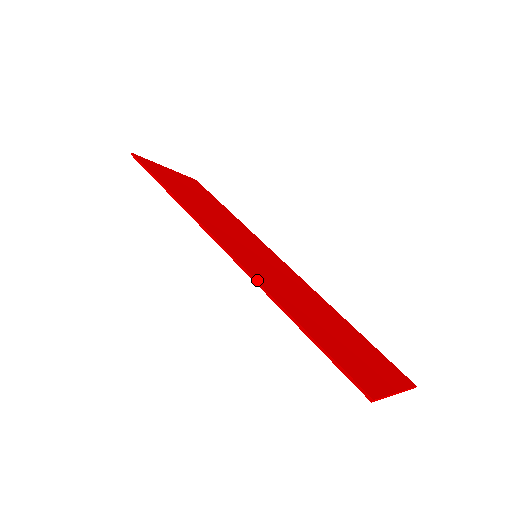
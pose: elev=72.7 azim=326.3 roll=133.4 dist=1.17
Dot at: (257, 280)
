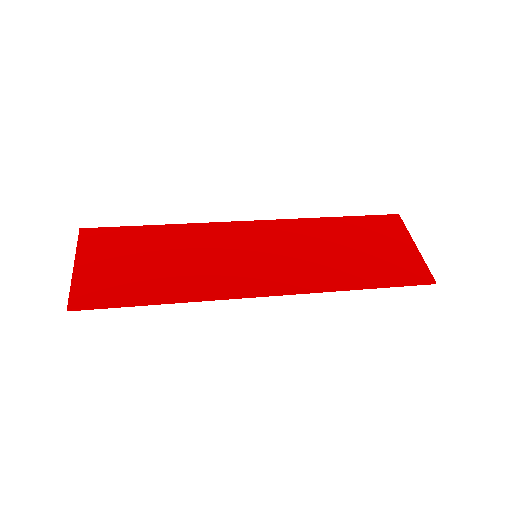
Dot at: (313, 291)
